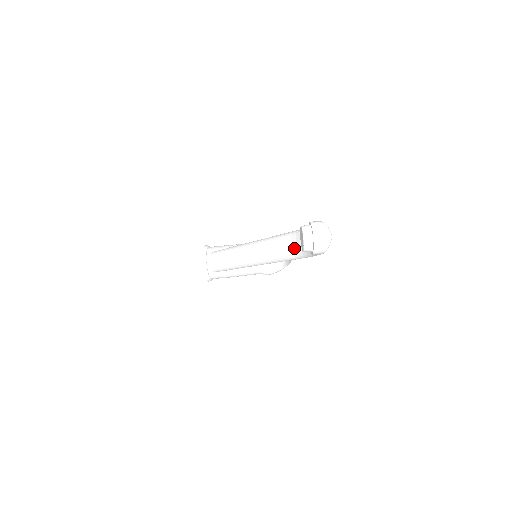
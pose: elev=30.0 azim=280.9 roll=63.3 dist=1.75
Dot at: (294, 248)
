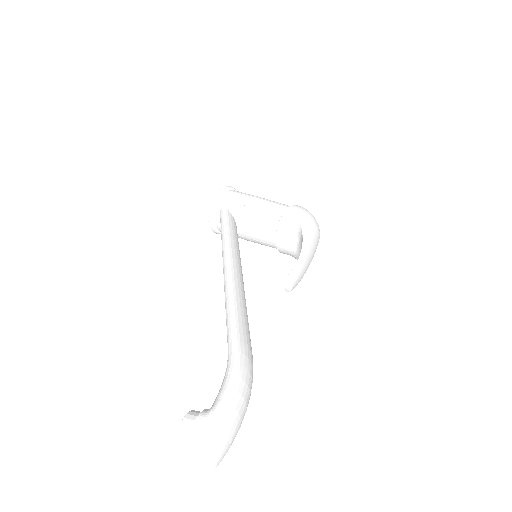
Dot at: occluded
